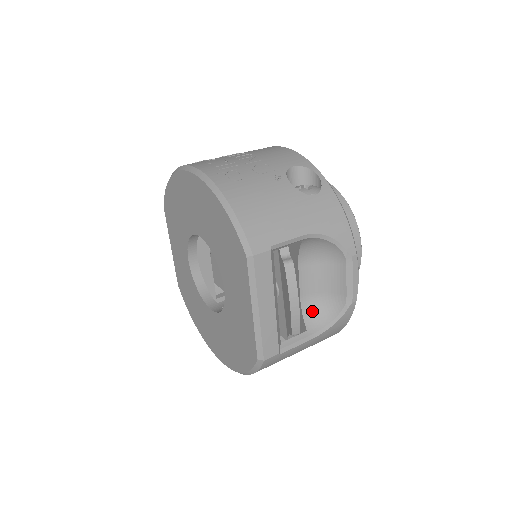
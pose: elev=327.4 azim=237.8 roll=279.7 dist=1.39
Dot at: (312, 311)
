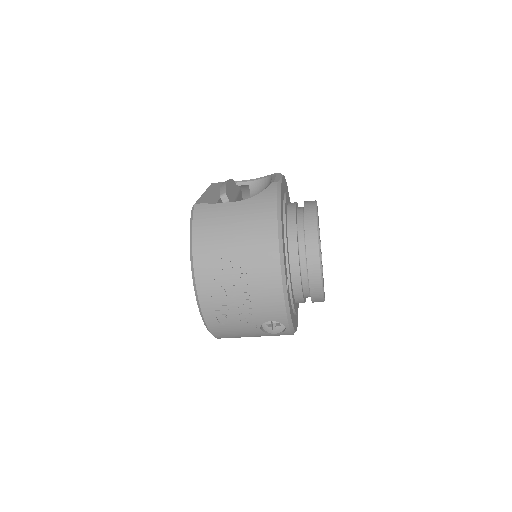
Dot at: occluded
